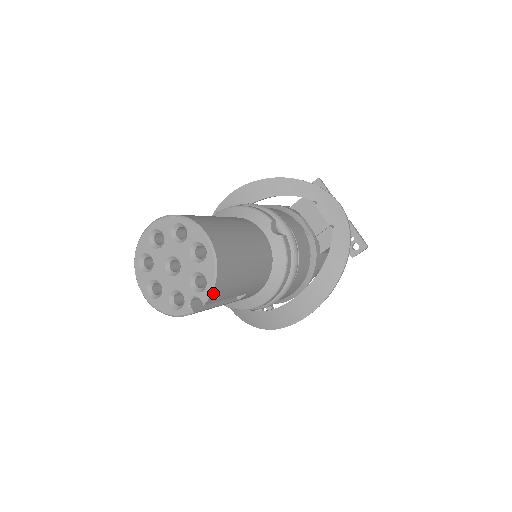
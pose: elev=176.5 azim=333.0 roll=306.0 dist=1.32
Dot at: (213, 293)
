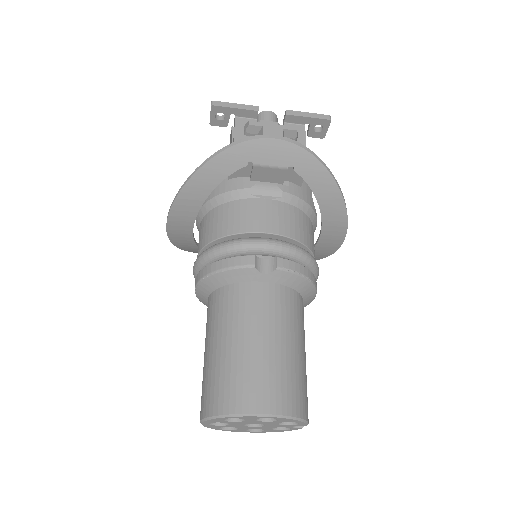
Dot at: (307, 418)
